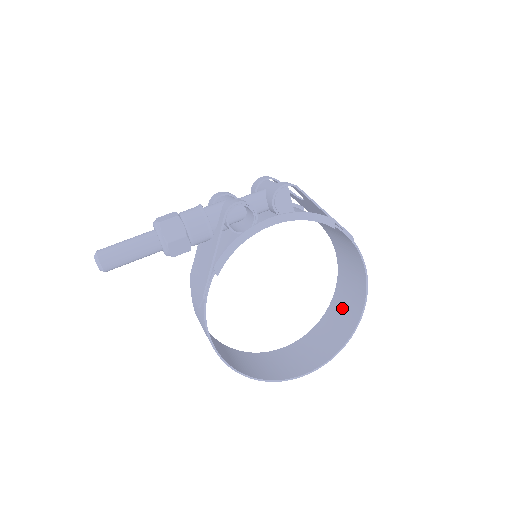
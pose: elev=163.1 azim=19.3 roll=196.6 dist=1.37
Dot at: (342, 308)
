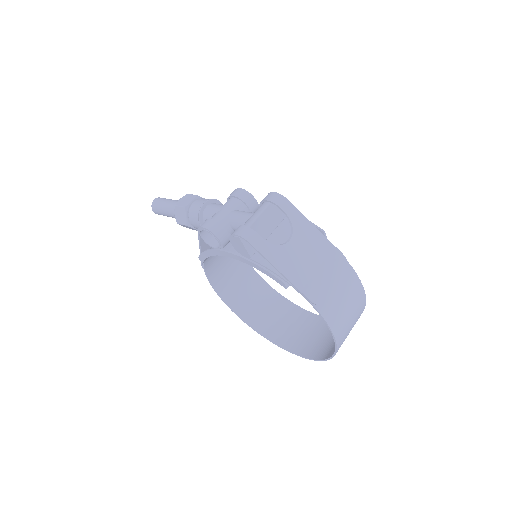
Dot at: occluded
